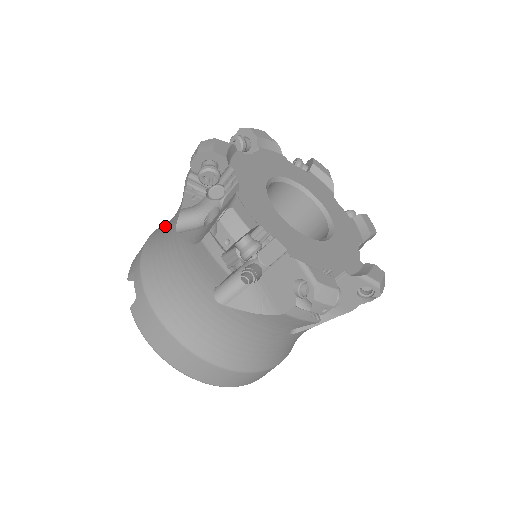
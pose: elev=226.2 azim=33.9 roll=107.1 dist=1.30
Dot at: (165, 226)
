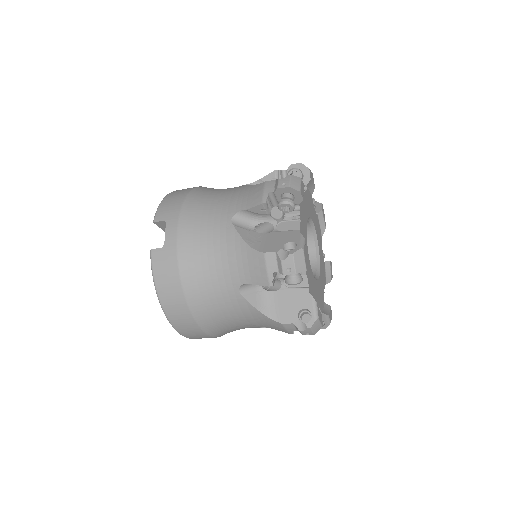
Dot at: (209, 200)
